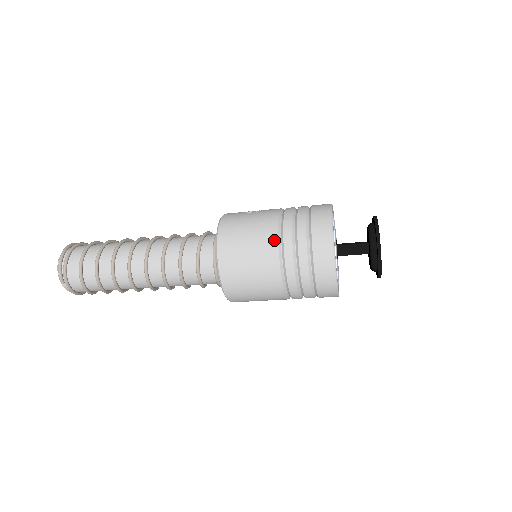
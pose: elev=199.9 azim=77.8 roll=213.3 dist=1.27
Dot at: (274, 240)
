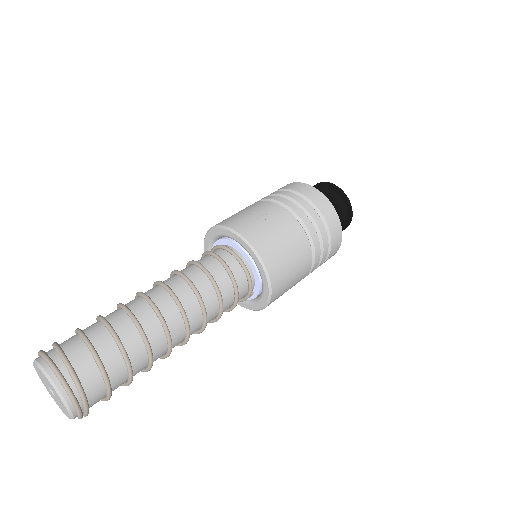
Dot at: (308, 247)
